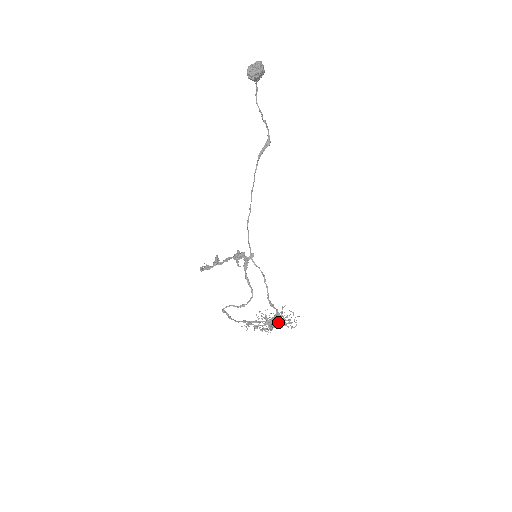
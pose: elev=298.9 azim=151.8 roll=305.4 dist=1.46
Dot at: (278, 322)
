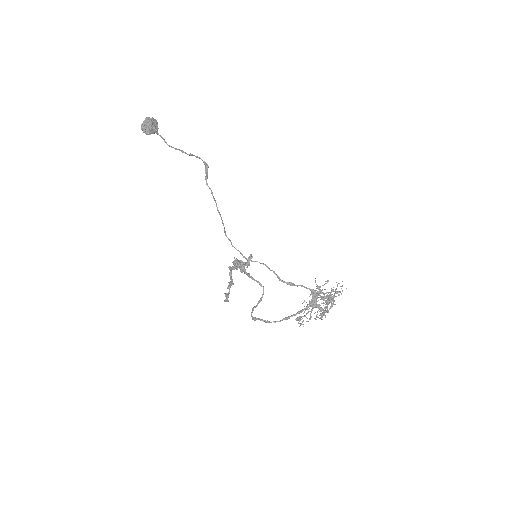
Dot at: (321, 298)
